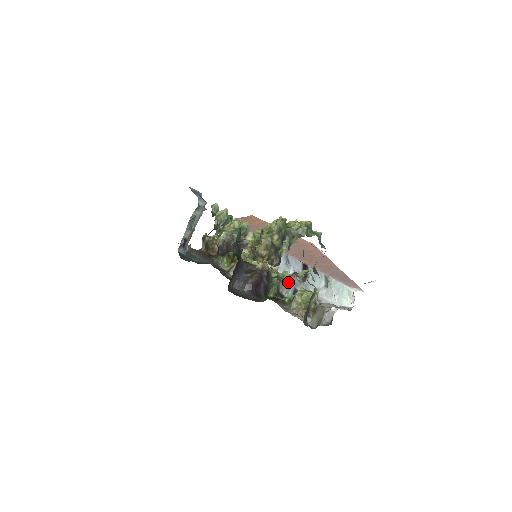
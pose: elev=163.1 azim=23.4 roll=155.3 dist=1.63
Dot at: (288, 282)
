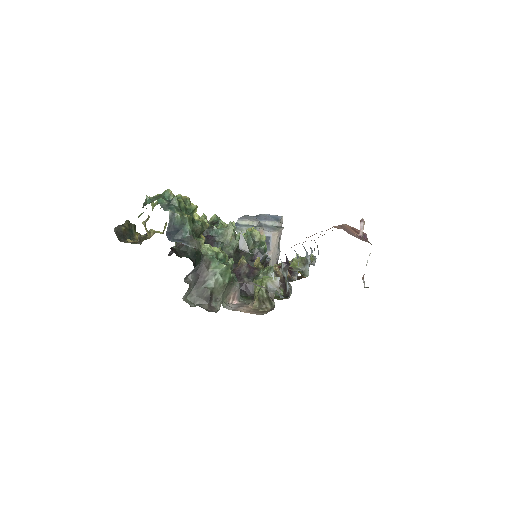
Dot at: occluded
